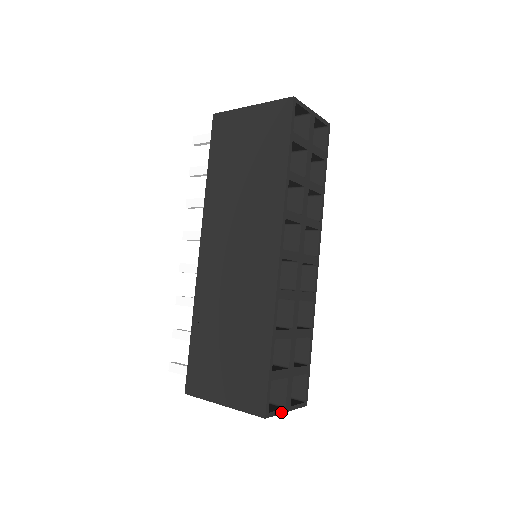
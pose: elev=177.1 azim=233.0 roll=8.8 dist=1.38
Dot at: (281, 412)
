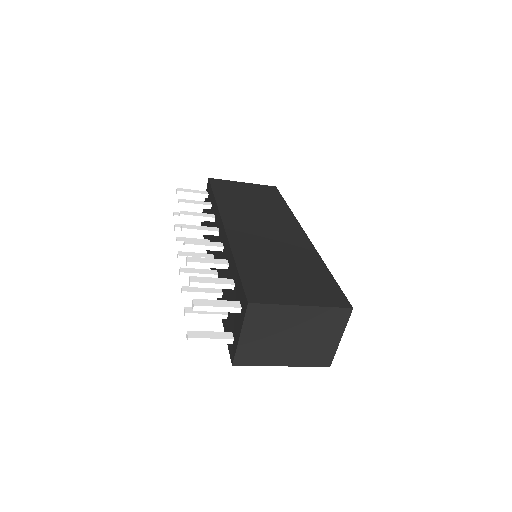
Dot at: (344, 329)
